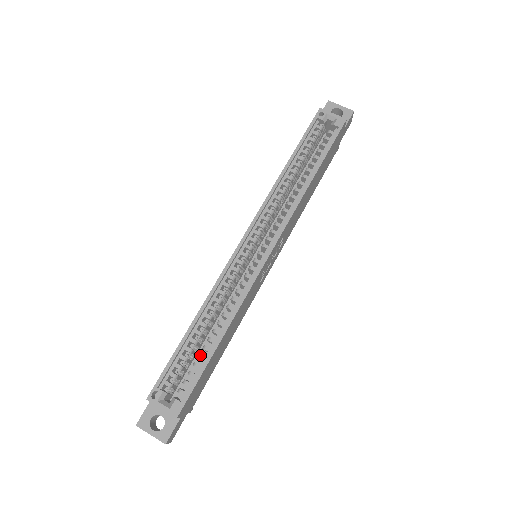
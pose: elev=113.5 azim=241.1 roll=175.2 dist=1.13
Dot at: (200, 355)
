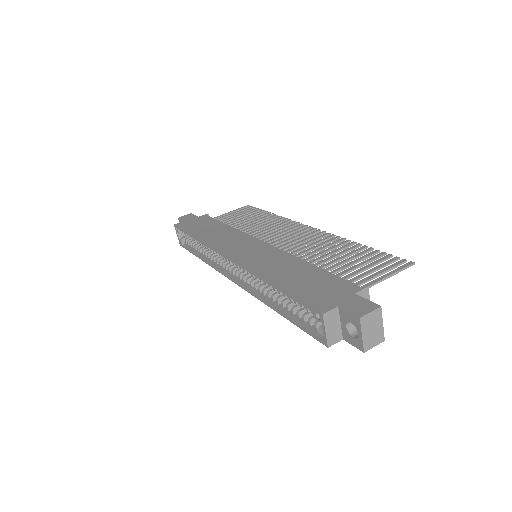
Dot at: (195, 247)
